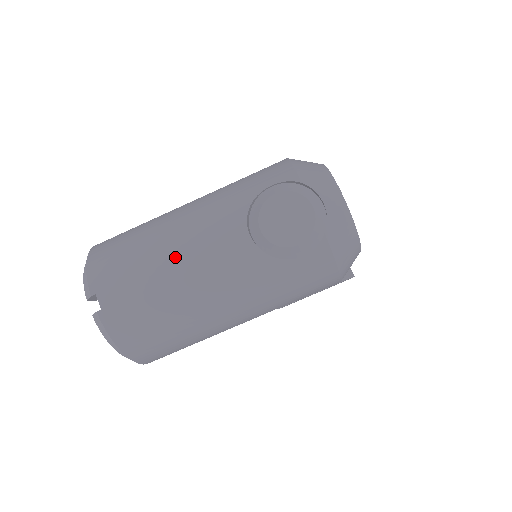
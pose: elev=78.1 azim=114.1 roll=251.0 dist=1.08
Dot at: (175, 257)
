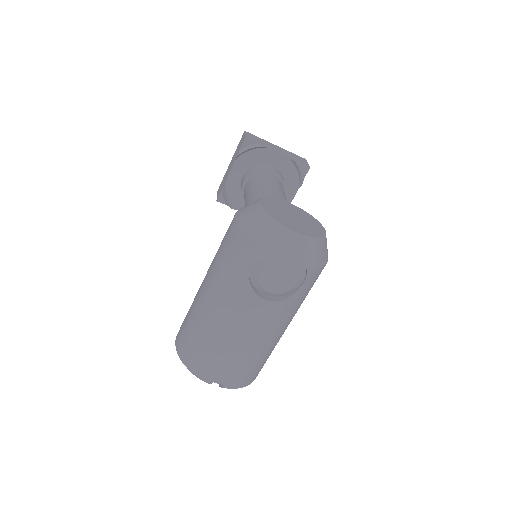
Dot at: (236, 339)
